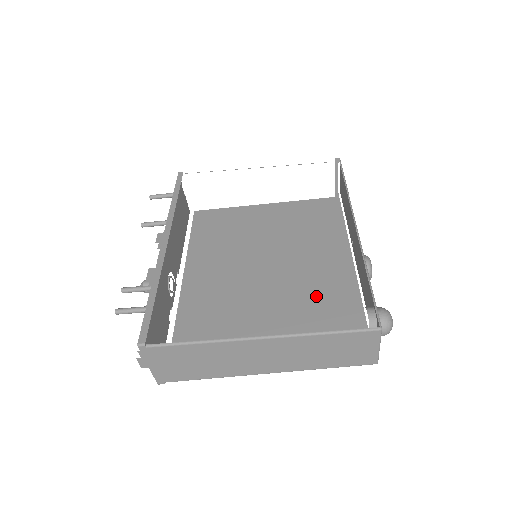
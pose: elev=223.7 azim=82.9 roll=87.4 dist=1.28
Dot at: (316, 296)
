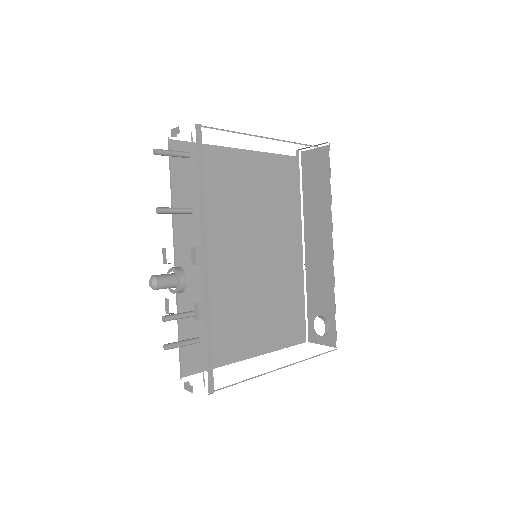
Dot at: (279, 284)
